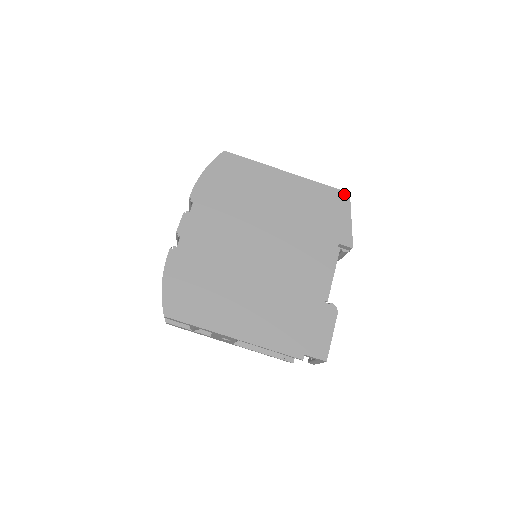
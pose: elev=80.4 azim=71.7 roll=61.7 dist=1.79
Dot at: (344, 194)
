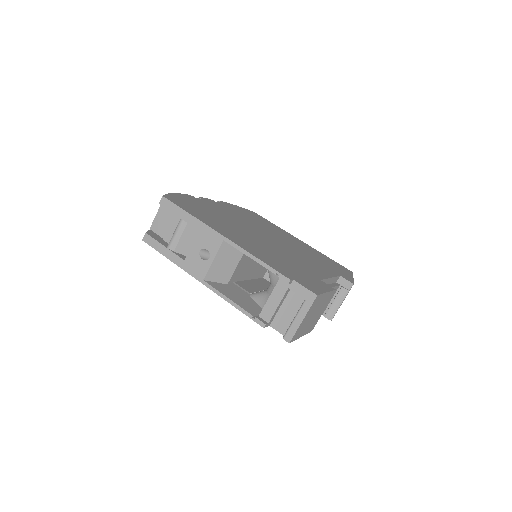
Dot at: (348, 270)
